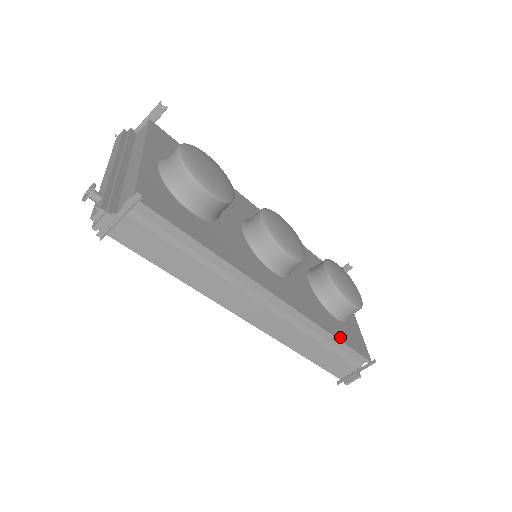
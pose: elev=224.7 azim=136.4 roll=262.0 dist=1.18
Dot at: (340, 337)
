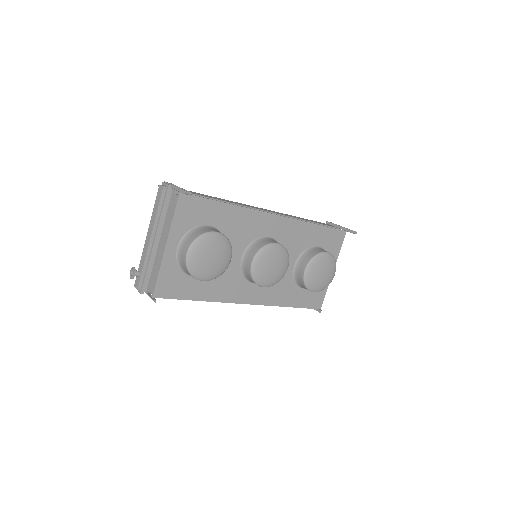
Dot at: (298, 304)
